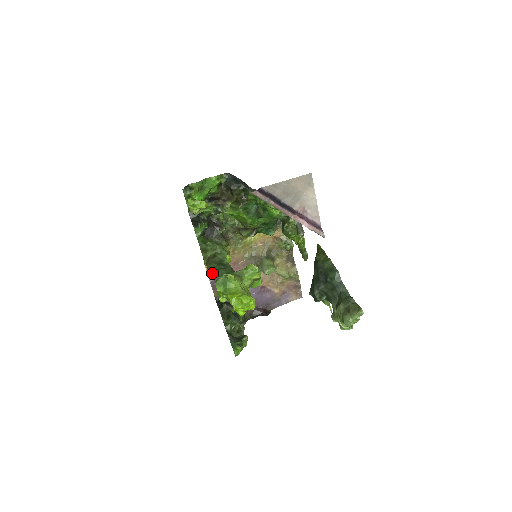
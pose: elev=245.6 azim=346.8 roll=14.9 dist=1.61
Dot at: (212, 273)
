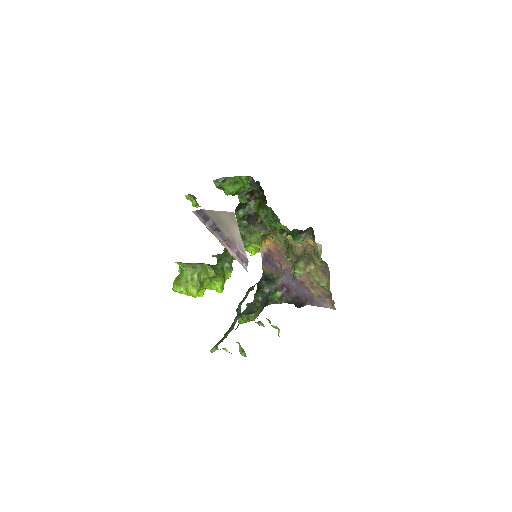
Dot at: occluded
